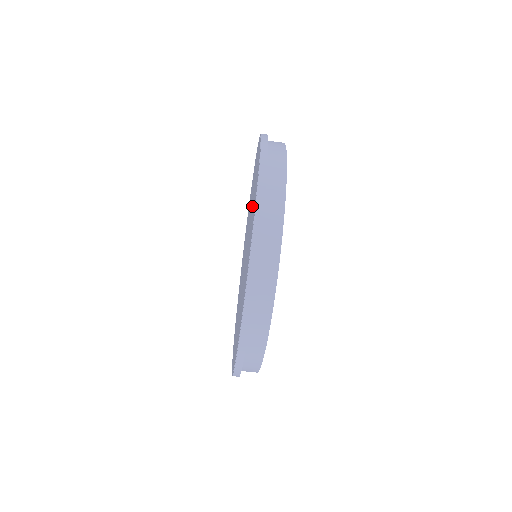
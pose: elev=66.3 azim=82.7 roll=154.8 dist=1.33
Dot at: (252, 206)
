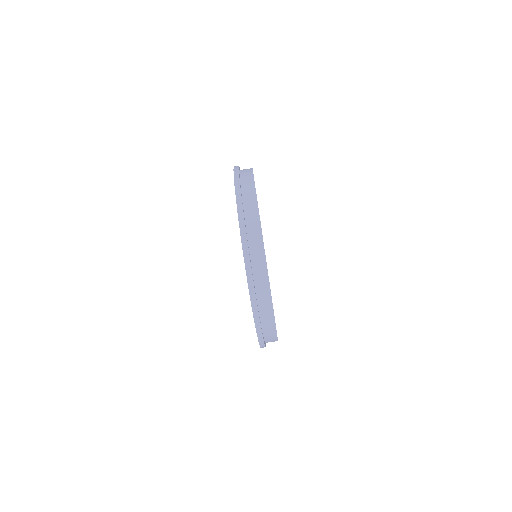
Dot at: occluded
